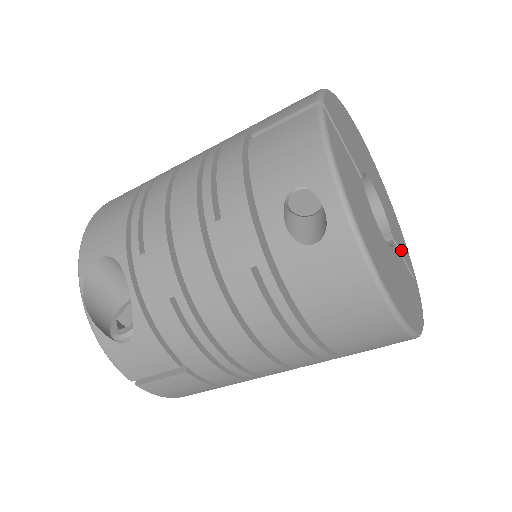
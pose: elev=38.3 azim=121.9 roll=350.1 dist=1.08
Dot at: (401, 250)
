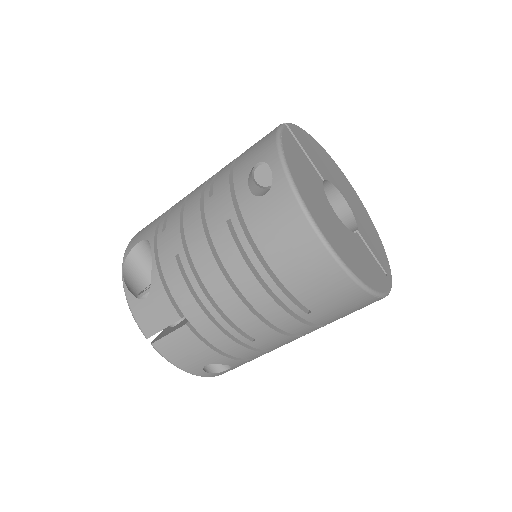
Dot at: (371, 248)
